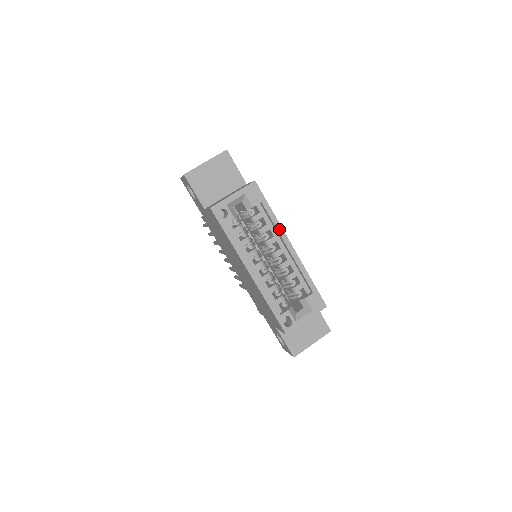
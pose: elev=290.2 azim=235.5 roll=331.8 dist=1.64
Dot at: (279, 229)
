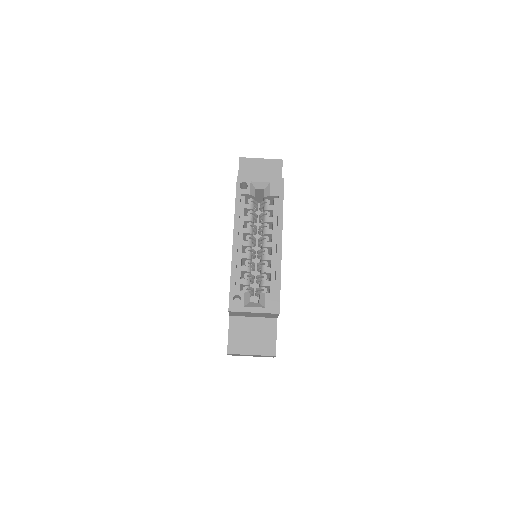
Dot at: (280, 224)
